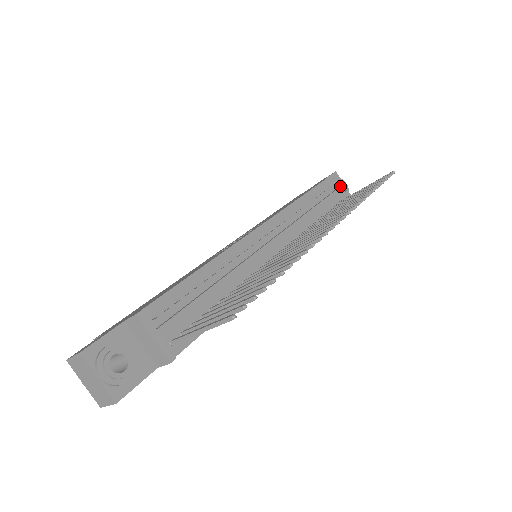
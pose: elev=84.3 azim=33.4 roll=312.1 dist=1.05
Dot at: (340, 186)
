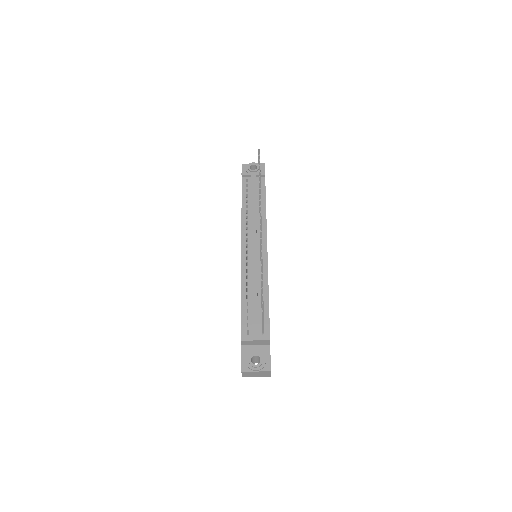
Dot at: (251, 174)
